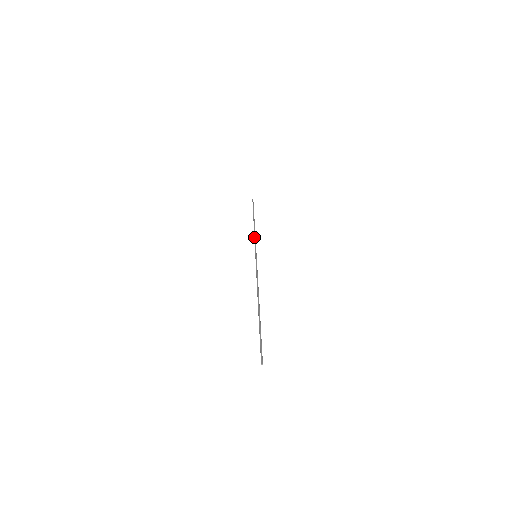
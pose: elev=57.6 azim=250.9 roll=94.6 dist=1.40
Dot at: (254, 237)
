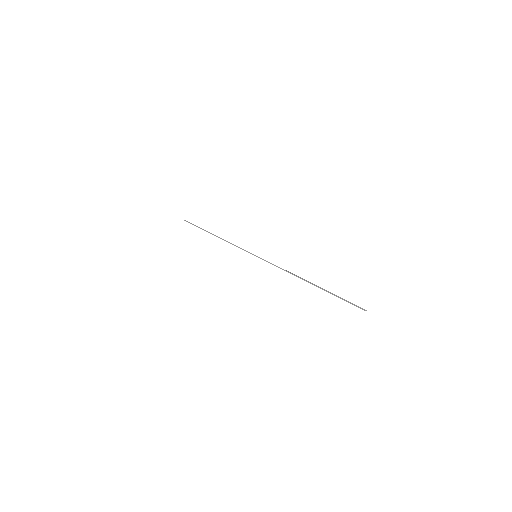
Dot at: occluded
